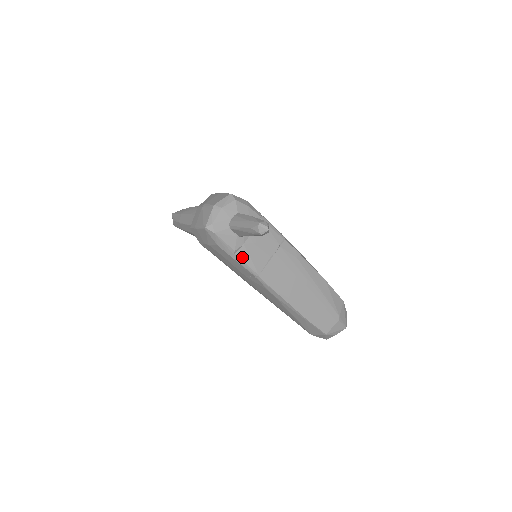
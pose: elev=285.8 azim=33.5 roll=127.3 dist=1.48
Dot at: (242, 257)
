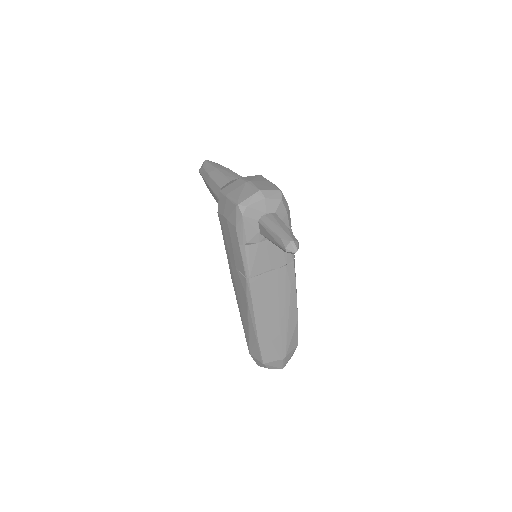
Dot at: (248, 253)
